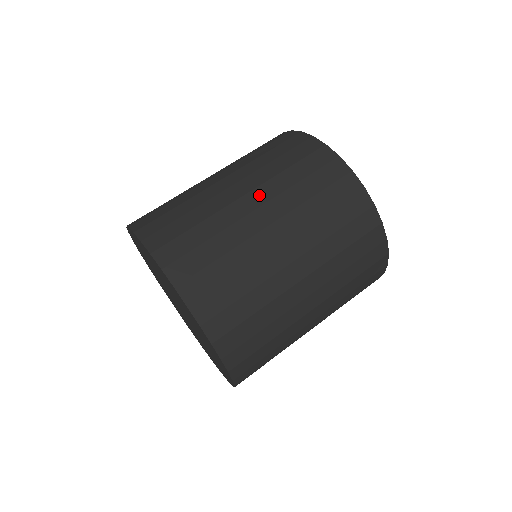
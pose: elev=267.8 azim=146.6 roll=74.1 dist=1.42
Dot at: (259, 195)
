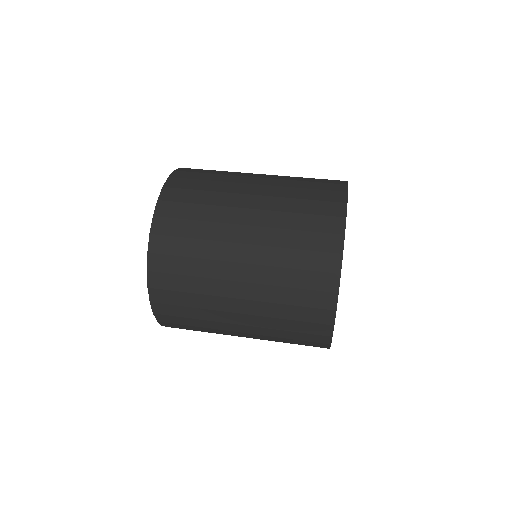
Dot at: (256, 234)
